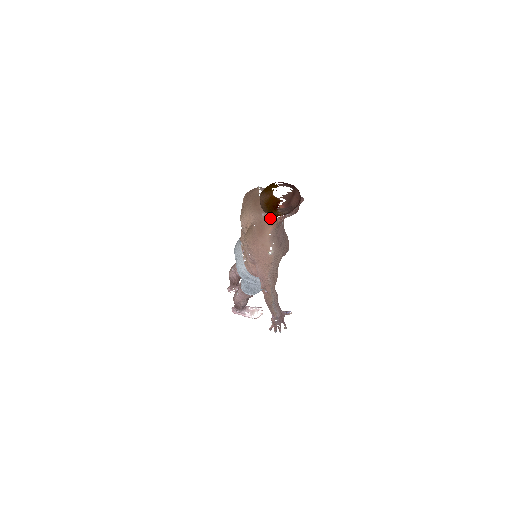
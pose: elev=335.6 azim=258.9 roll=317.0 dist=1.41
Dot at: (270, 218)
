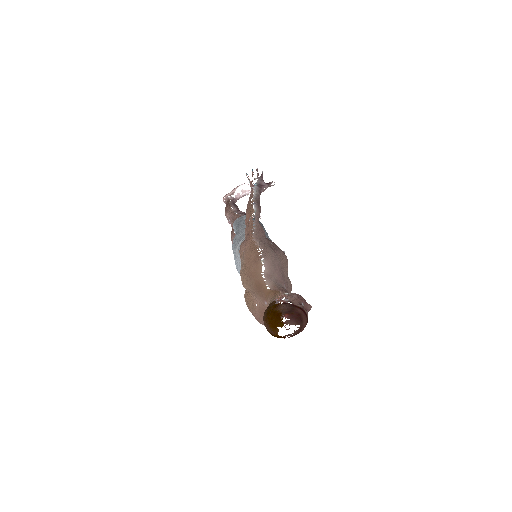
Dot at: occluded
